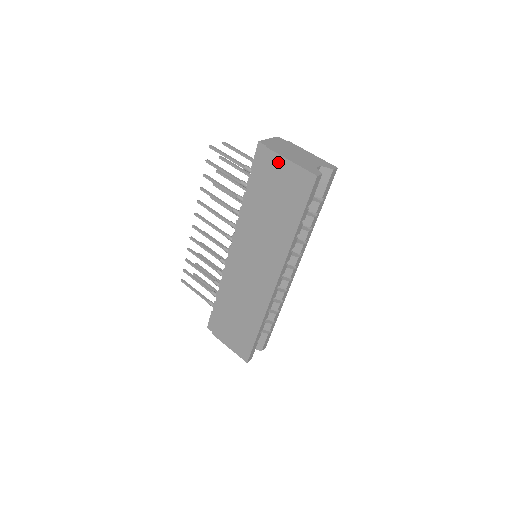
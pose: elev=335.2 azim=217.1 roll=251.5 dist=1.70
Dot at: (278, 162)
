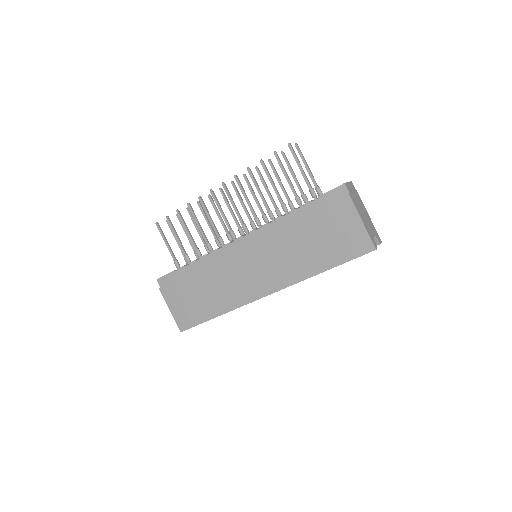
Dot at: (350, 213)
